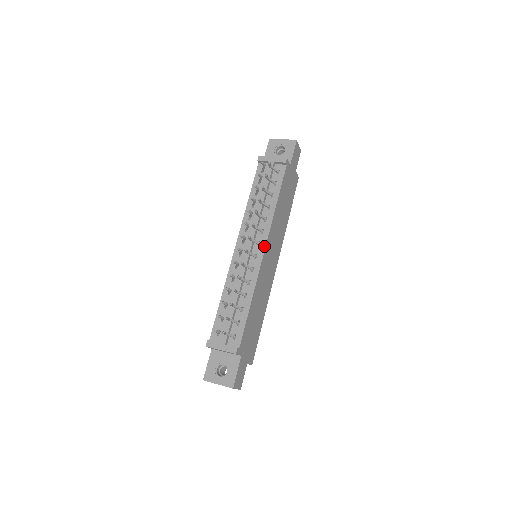
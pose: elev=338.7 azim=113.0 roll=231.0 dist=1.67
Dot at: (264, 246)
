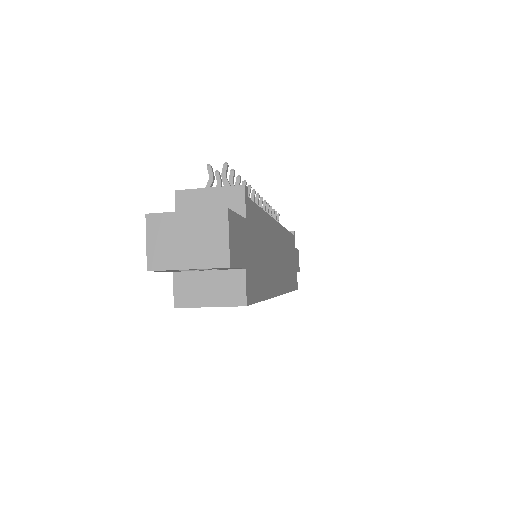
Dot at: occluded
